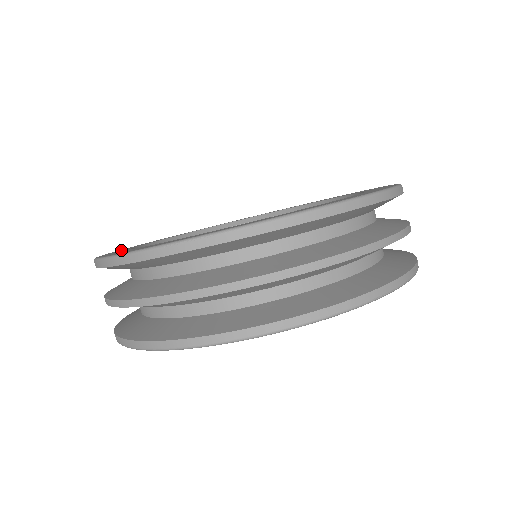
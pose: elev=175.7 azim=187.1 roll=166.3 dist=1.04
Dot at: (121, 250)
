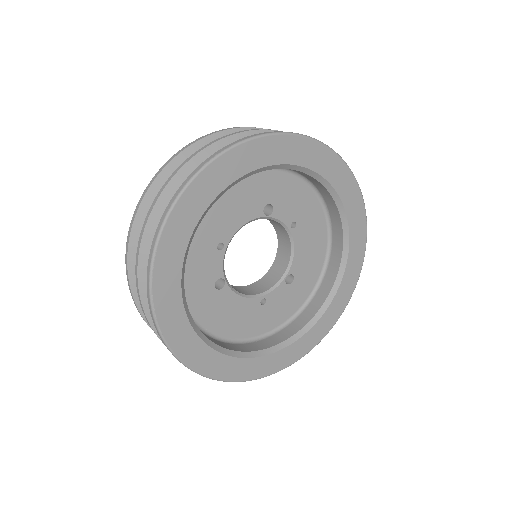
Dot at: occluded
